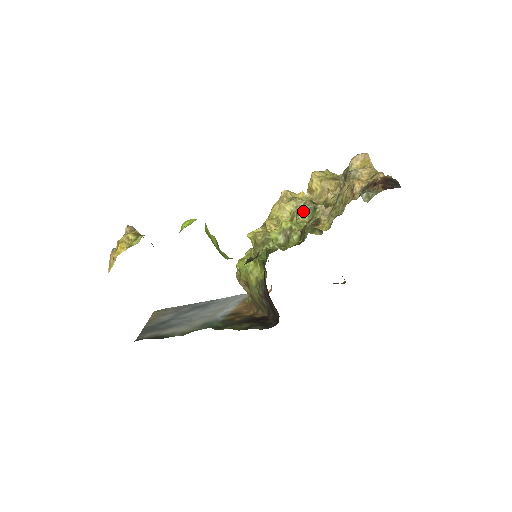
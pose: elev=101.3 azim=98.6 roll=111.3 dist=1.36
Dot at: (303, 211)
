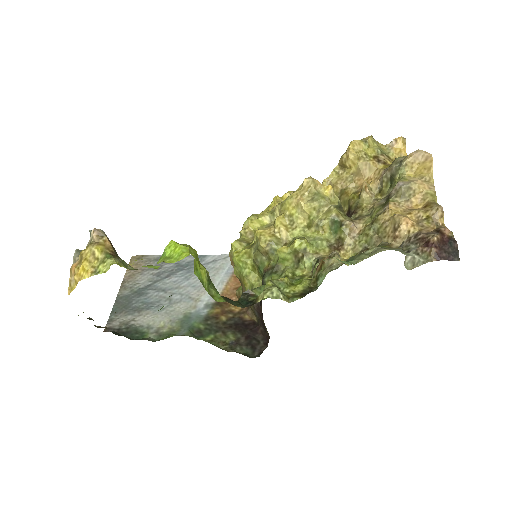
Dot at: (325, 223)
